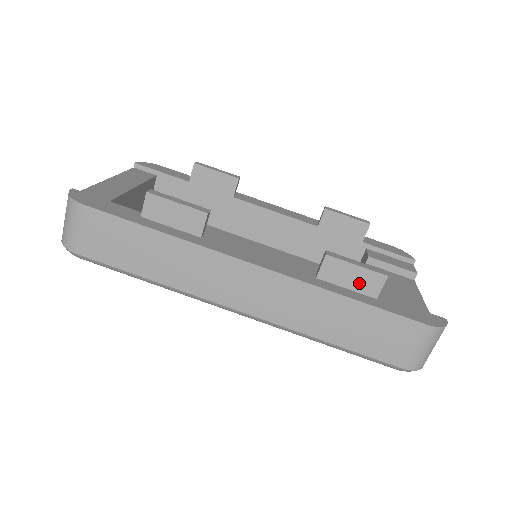
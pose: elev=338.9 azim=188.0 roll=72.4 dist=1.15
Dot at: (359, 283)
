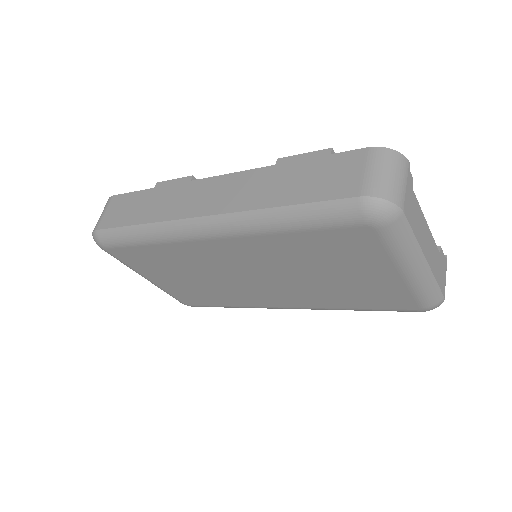
Dot at: occluded
